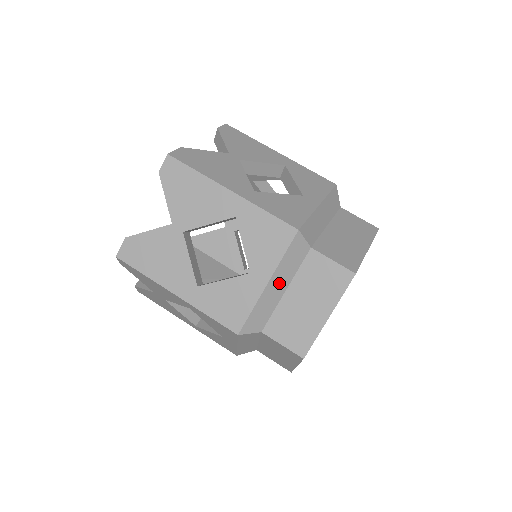
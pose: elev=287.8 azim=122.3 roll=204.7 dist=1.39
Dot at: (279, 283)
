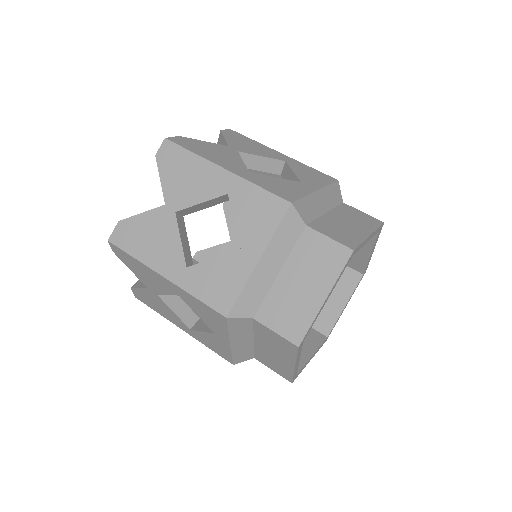
Dot at: (272, 262)
